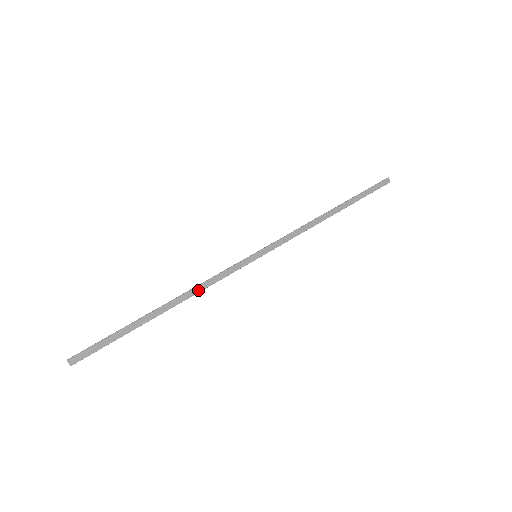
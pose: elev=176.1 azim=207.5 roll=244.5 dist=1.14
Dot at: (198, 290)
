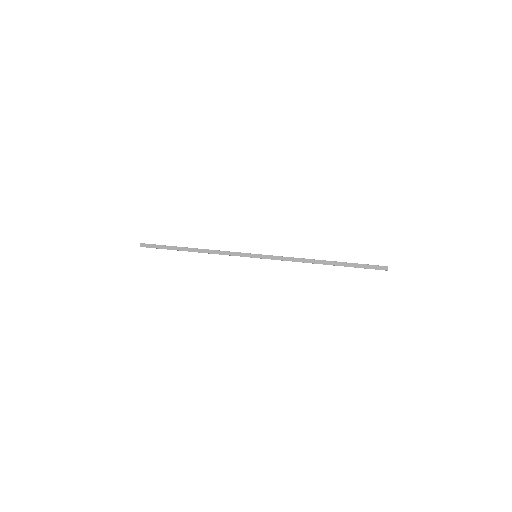
Dot at: (213, 252)
